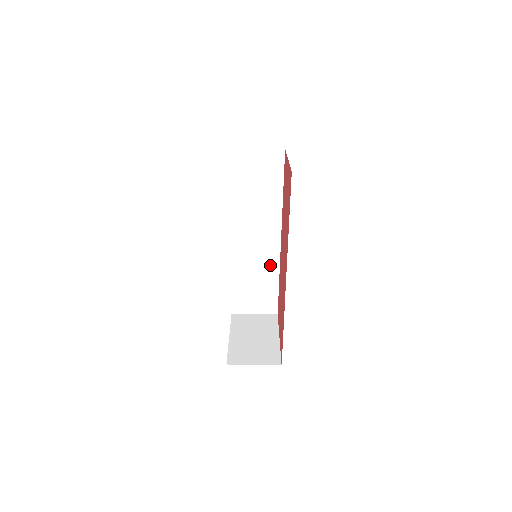
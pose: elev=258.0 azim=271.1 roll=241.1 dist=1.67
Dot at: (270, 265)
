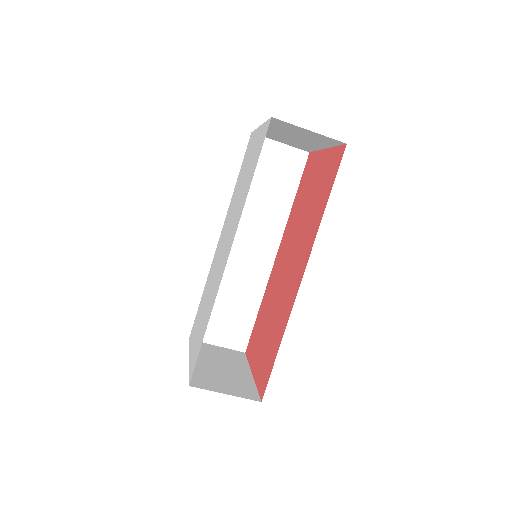
Dot at: (254, 285)
